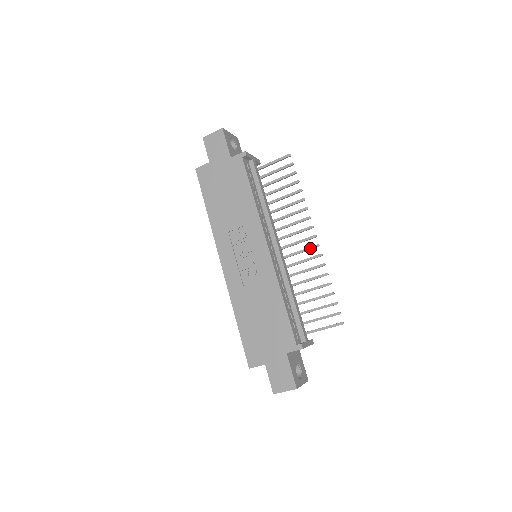
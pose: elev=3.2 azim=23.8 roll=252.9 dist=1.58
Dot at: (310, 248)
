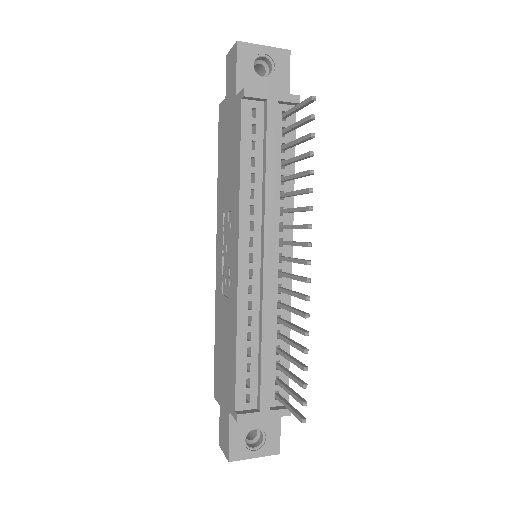
Dot at: (300, 279)
